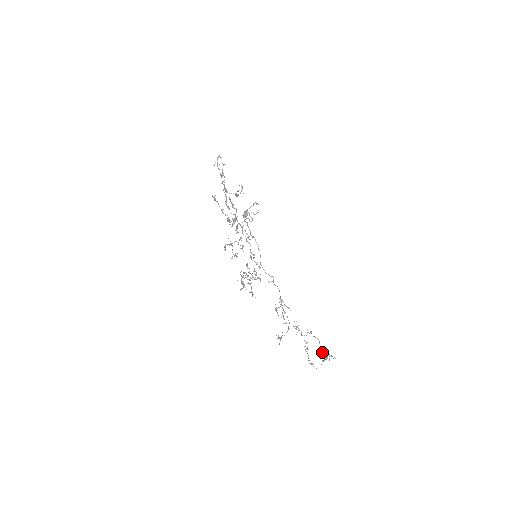
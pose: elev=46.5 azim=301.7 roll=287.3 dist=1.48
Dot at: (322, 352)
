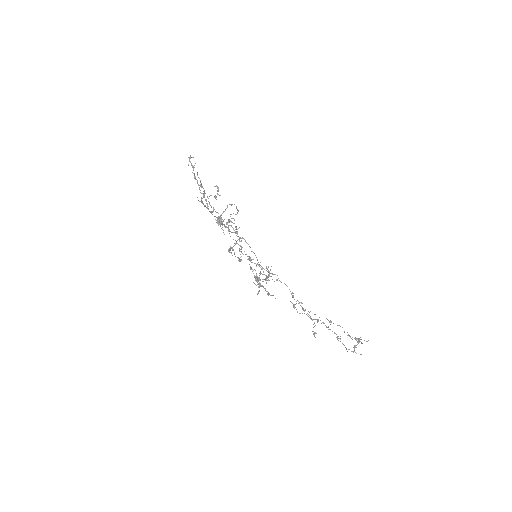
Dot at: (351, 338)
